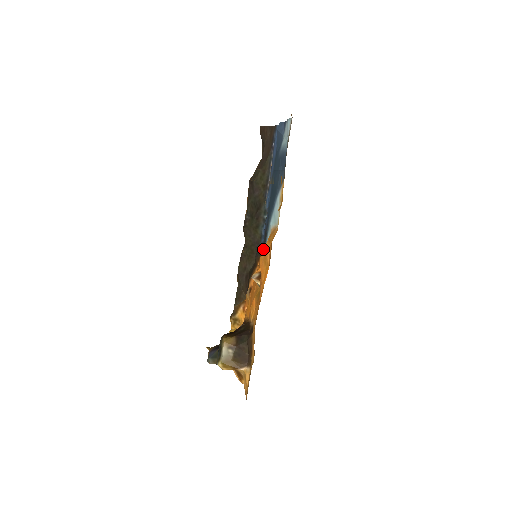
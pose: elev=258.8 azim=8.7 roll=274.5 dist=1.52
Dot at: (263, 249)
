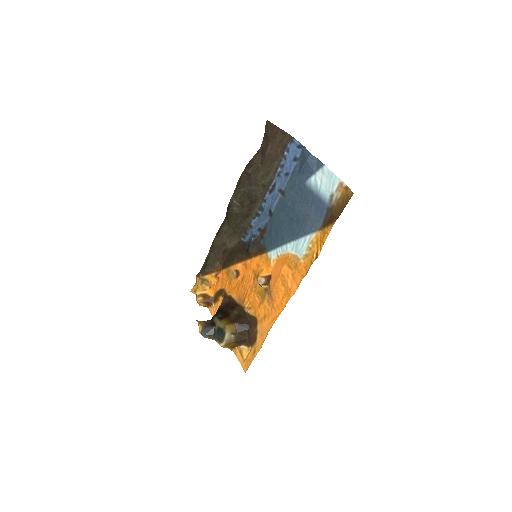
Dot at: (264, 252)
